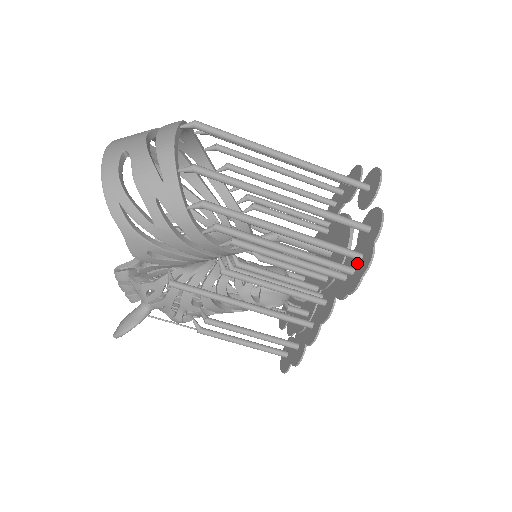
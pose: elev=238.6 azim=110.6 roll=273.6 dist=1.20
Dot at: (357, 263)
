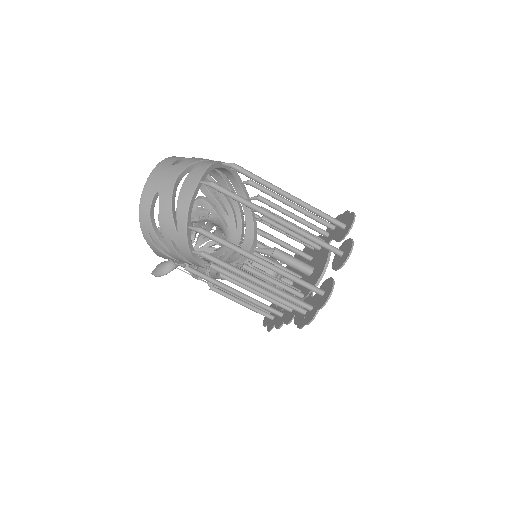
Dot at: (309, 310)
